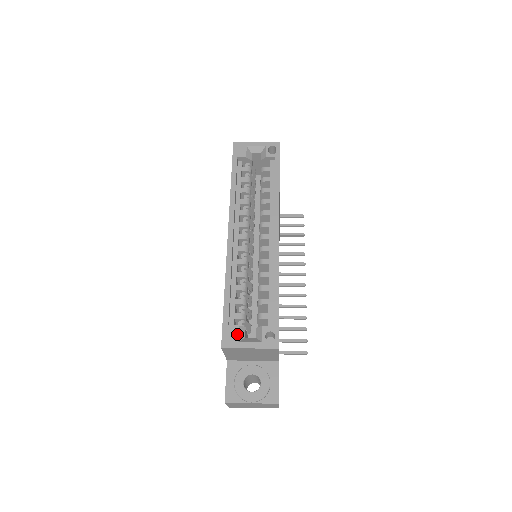
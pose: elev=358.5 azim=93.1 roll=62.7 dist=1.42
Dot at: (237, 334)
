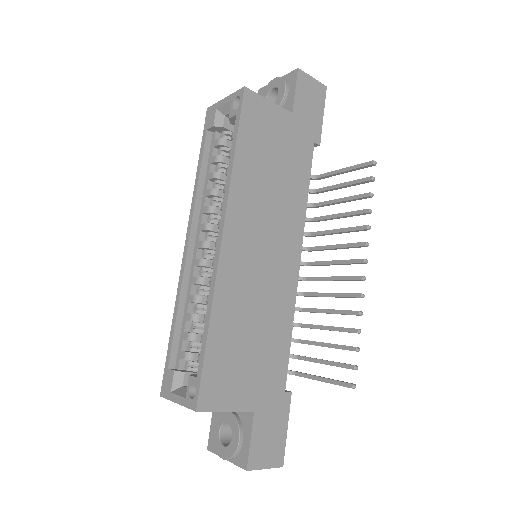
Dot at: (171, 382)
